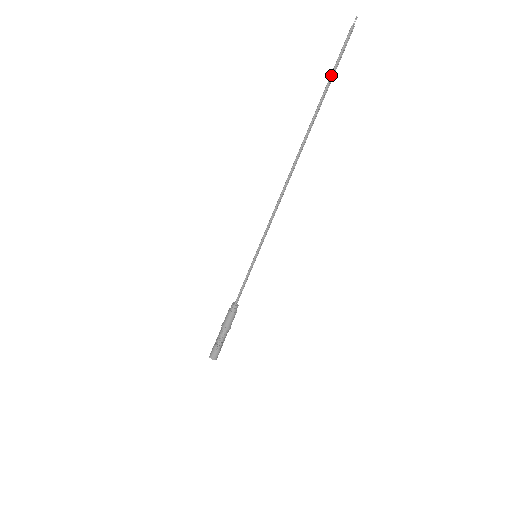
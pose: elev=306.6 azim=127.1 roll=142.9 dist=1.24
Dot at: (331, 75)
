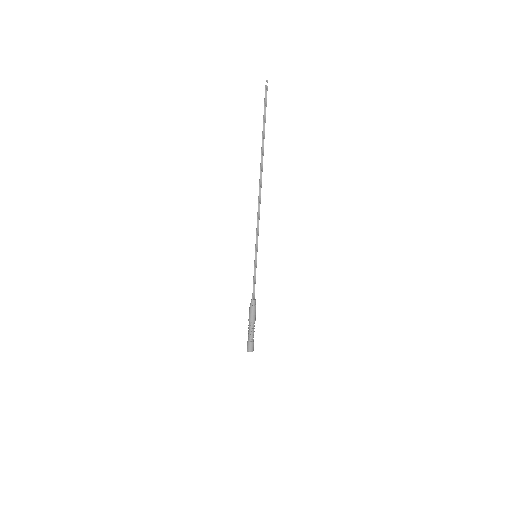
Dot at: (263, 118)
